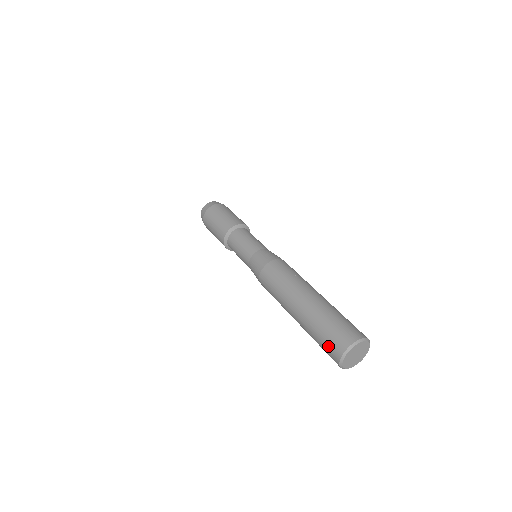
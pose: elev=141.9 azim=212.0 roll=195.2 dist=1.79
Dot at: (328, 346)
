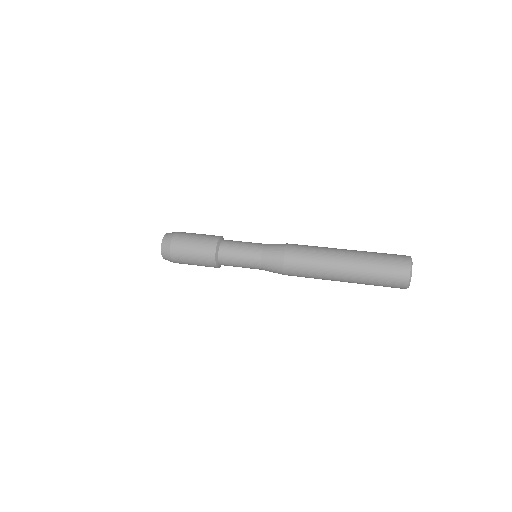
Dot at: (394, 264)
